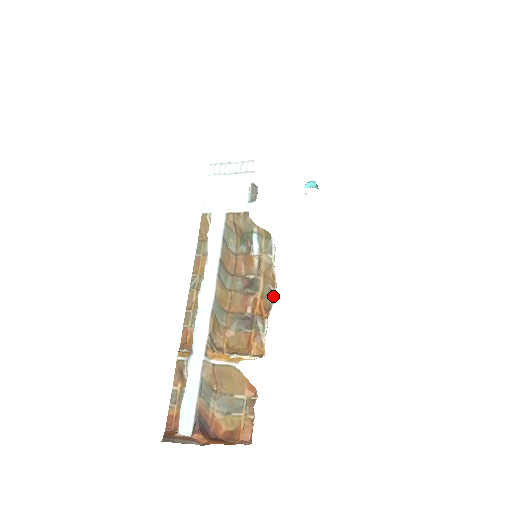
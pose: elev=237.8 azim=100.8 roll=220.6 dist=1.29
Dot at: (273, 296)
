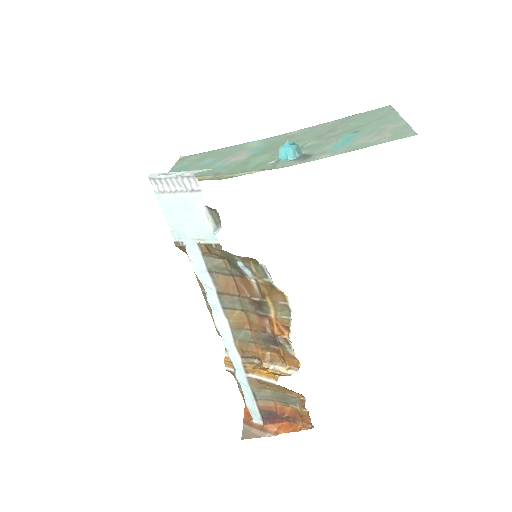
Dot at: (288, 309)
